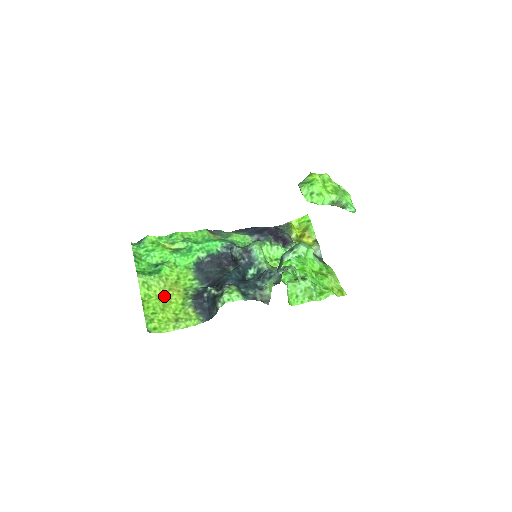
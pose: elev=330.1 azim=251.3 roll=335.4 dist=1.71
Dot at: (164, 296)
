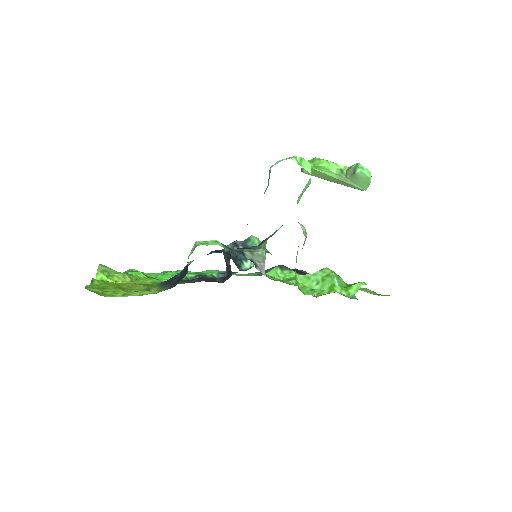
Dot at: (126, 286)
